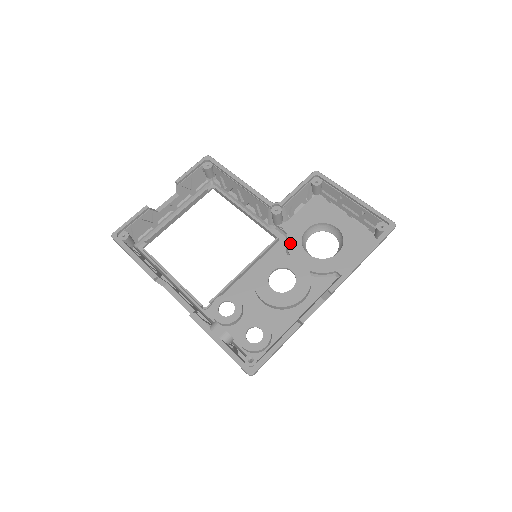
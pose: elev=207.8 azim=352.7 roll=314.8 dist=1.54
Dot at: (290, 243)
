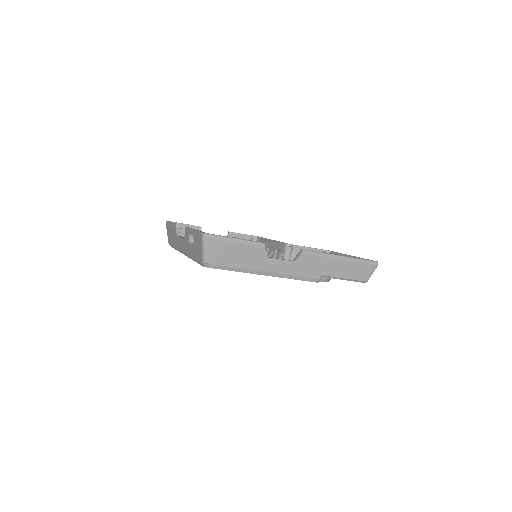
Dot at: occluded
